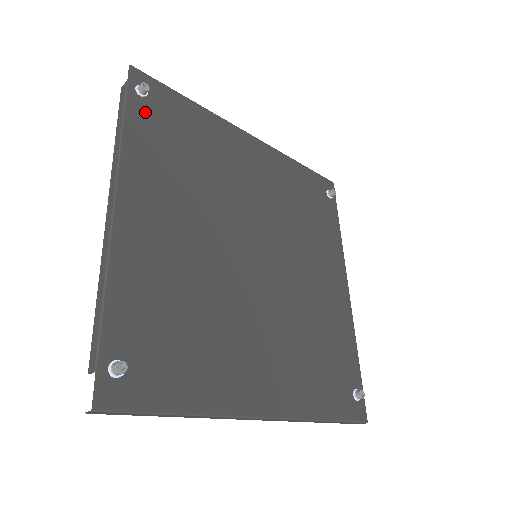
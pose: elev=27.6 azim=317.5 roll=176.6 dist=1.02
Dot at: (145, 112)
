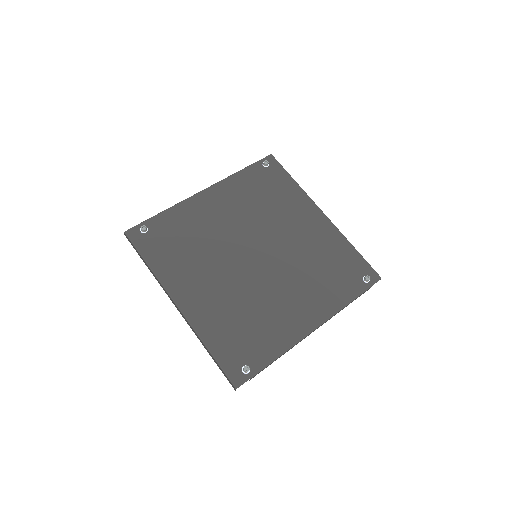
Dot at: (258, 172)
